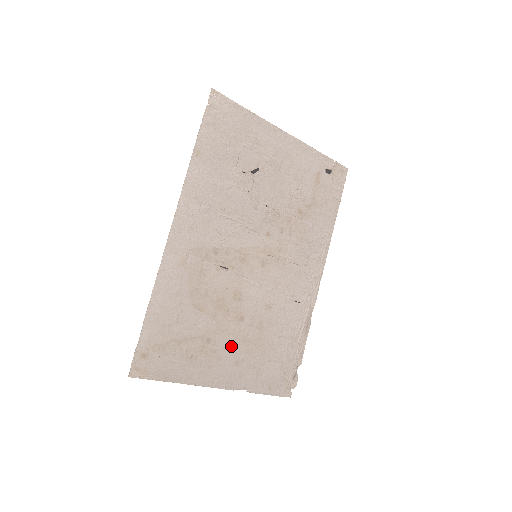
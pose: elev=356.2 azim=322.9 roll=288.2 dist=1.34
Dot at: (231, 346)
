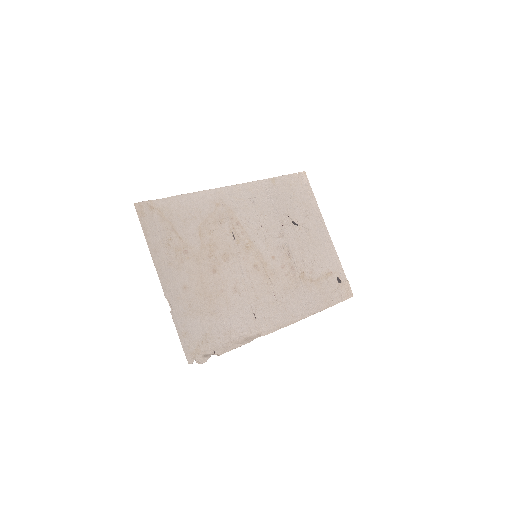
Dot at: (193, 274)
